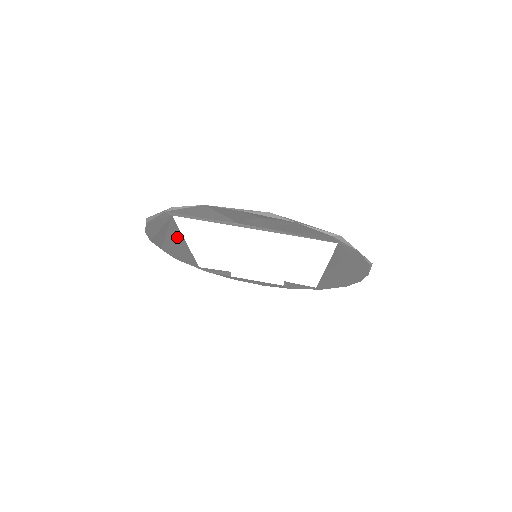
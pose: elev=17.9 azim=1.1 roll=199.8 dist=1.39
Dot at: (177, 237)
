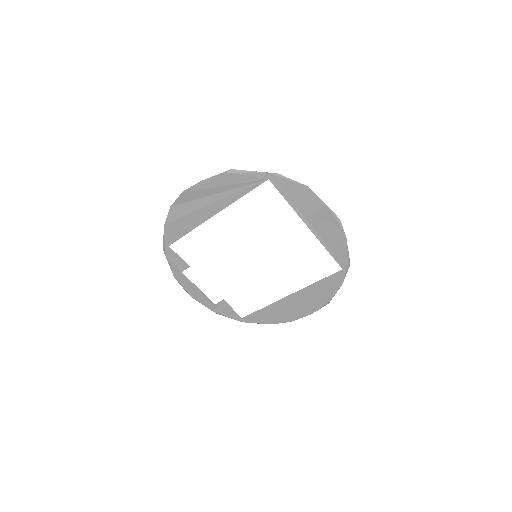
Dot at: (224, 201)
